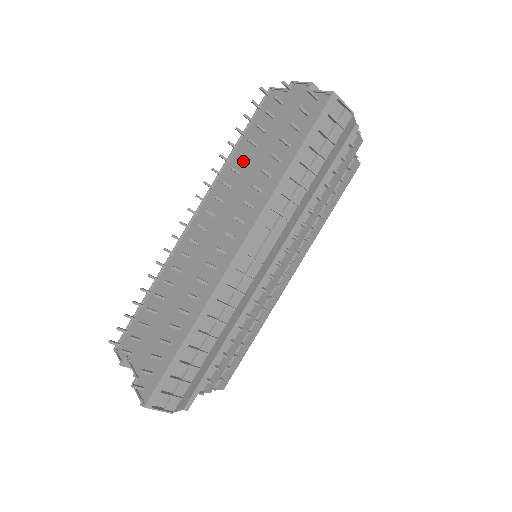
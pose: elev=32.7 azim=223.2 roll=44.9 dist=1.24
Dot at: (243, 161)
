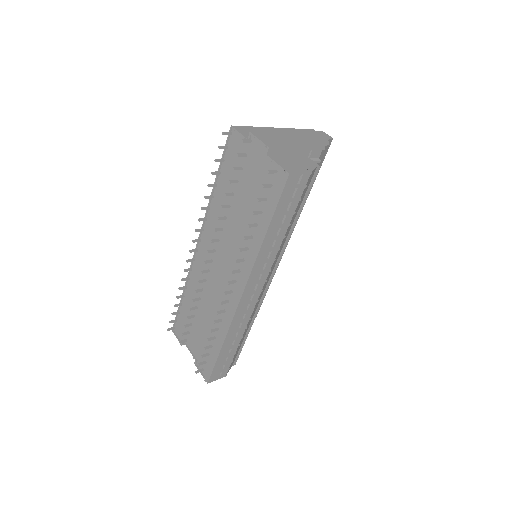
Dot at: occluded
